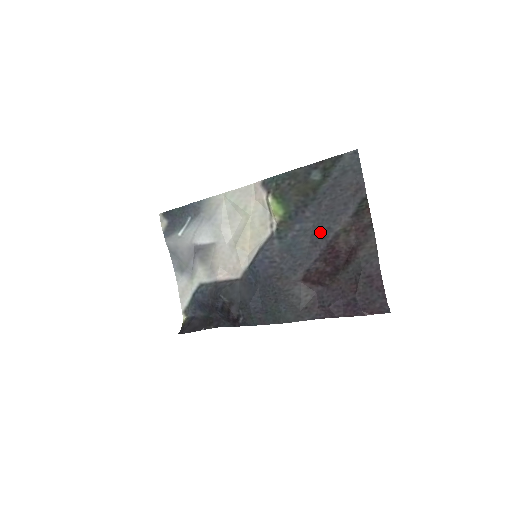
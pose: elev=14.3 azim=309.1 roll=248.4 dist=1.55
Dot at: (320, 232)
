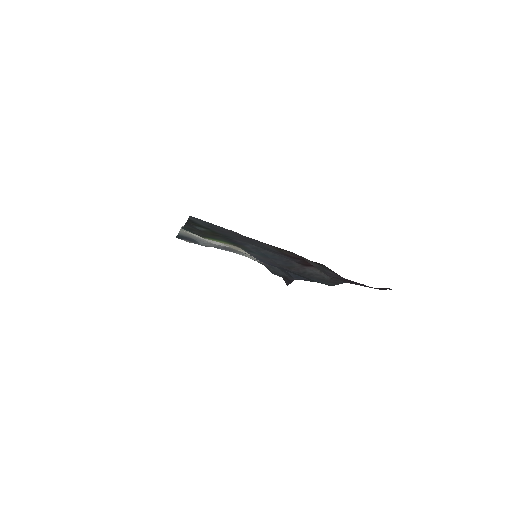
Dot at: occluded
